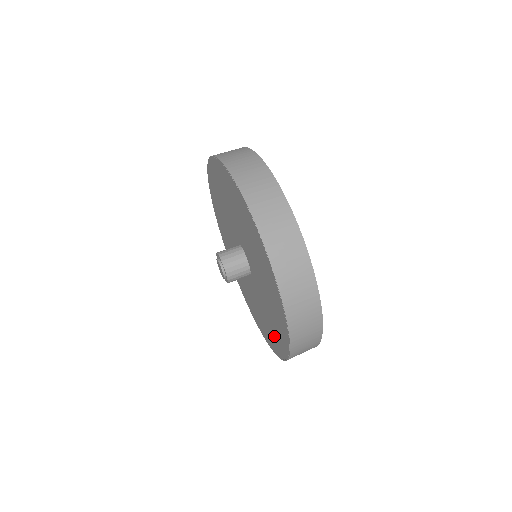
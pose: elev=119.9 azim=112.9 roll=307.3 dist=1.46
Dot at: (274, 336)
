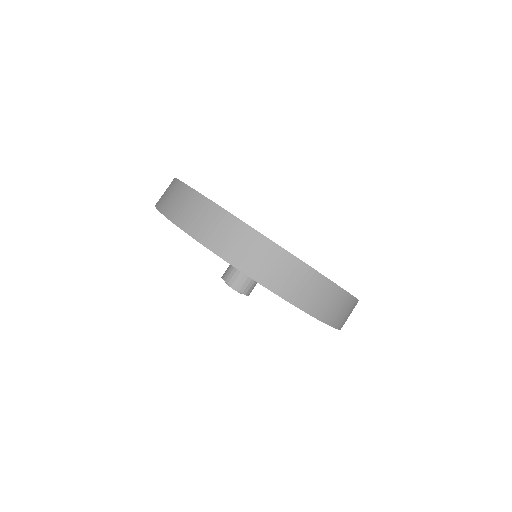
Dot at: occluded
